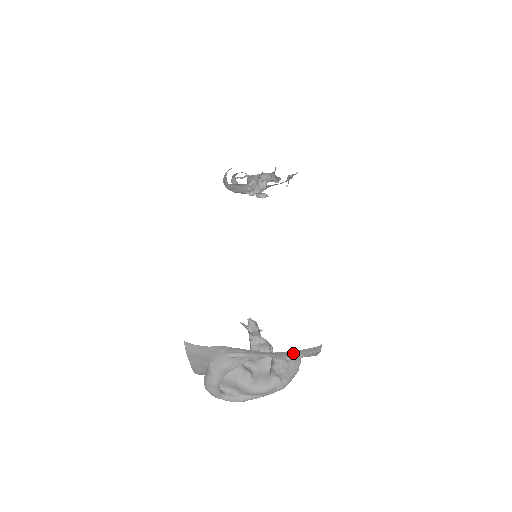
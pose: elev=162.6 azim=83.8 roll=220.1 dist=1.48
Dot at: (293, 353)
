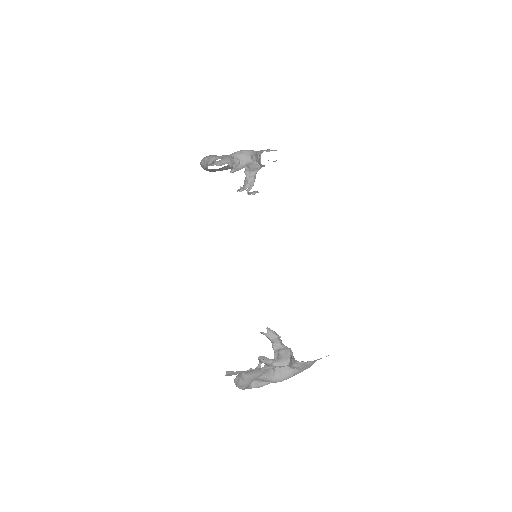
Dot at: (315, 360)
